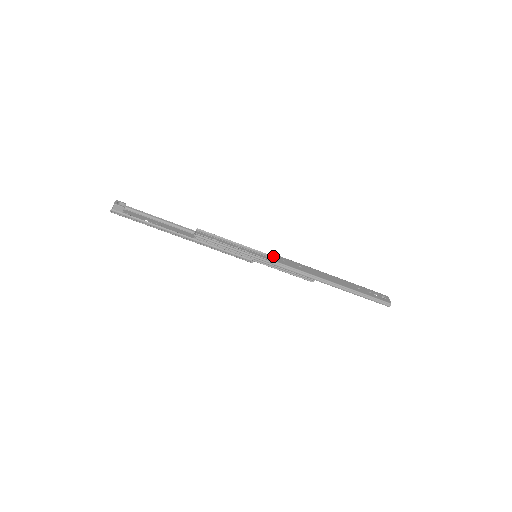
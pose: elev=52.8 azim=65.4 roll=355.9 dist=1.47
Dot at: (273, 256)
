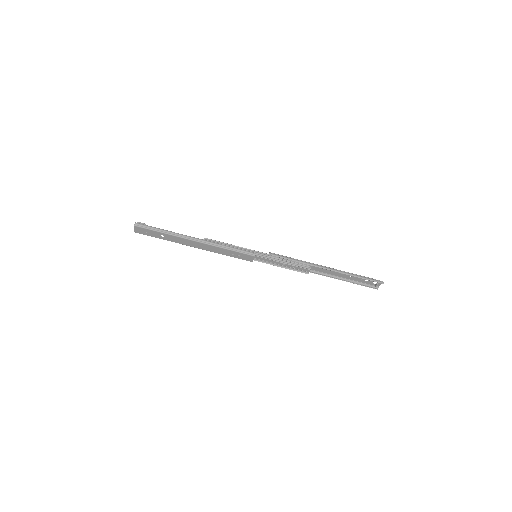
Dot at: occluded
